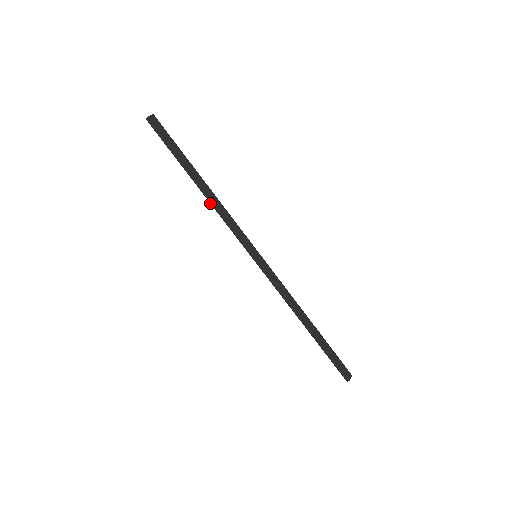
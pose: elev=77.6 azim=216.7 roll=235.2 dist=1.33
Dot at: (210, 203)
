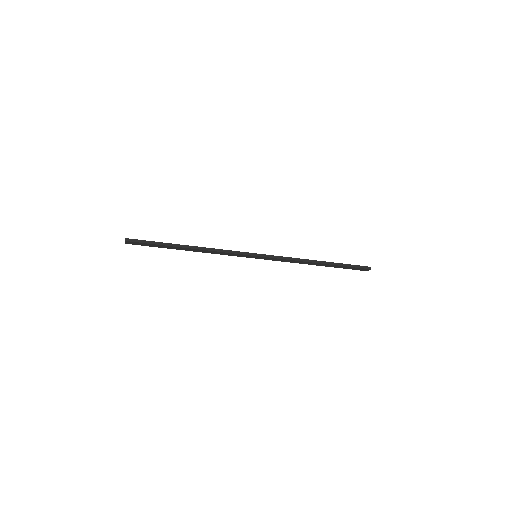
Dot at: occluded
